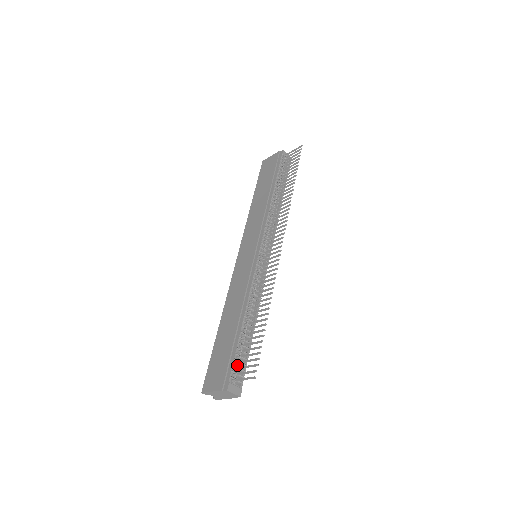
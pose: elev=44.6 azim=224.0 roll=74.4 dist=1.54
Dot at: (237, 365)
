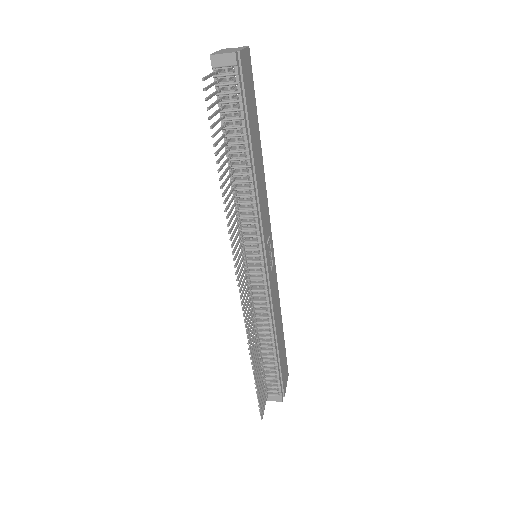
Dot at: (270, 379)
